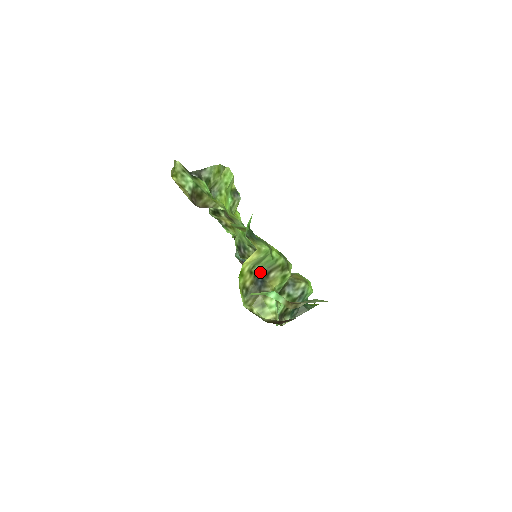
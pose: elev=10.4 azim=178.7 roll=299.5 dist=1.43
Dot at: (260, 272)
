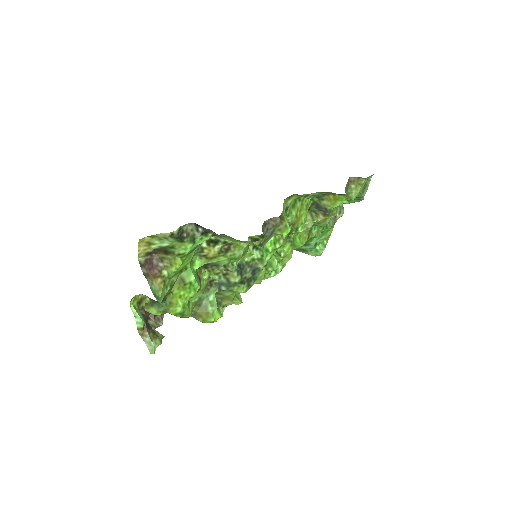
Dot at: occluded
